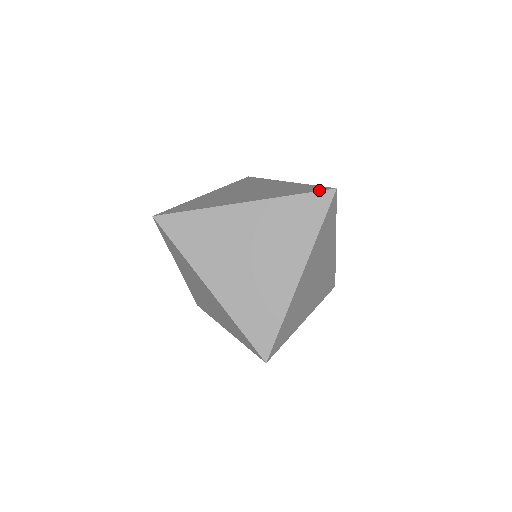
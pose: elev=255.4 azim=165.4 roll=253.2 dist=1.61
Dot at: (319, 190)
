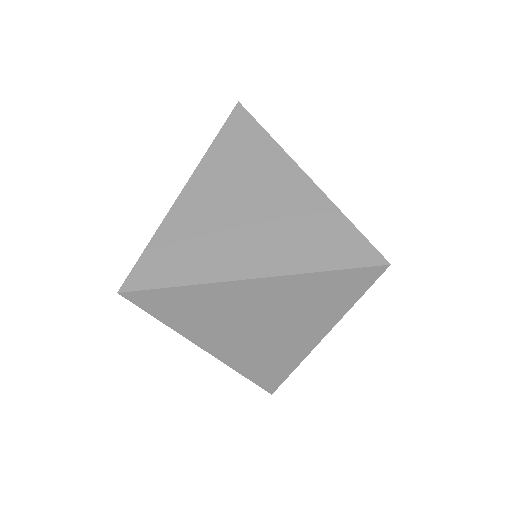
Dot at: occluded
